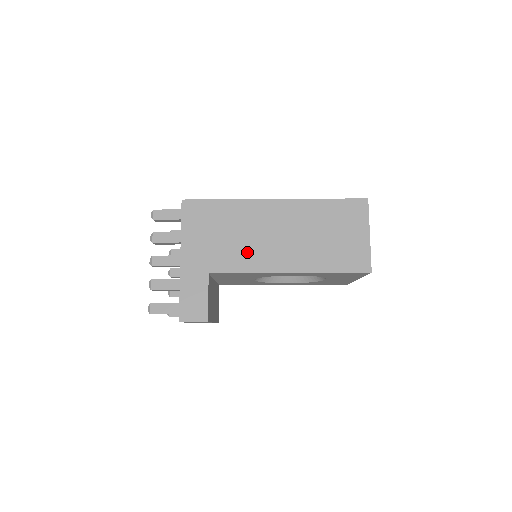
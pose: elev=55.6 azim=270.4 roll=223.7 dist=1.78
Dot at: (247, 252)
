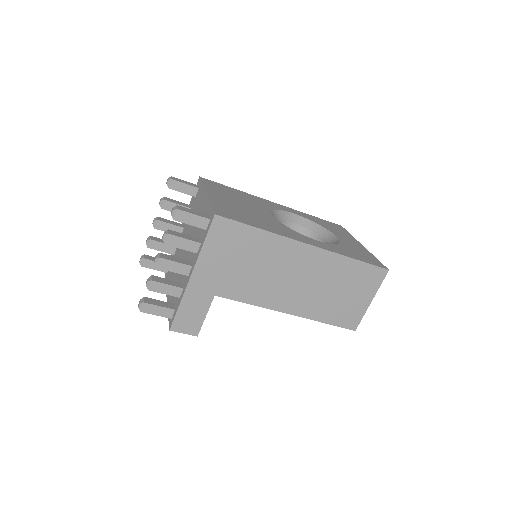
Dot at: (260, 286)
